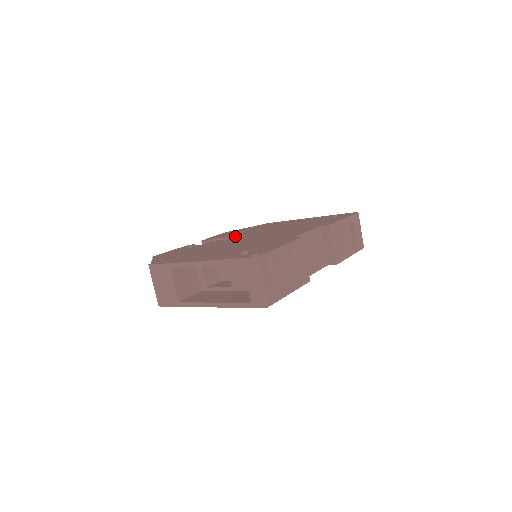
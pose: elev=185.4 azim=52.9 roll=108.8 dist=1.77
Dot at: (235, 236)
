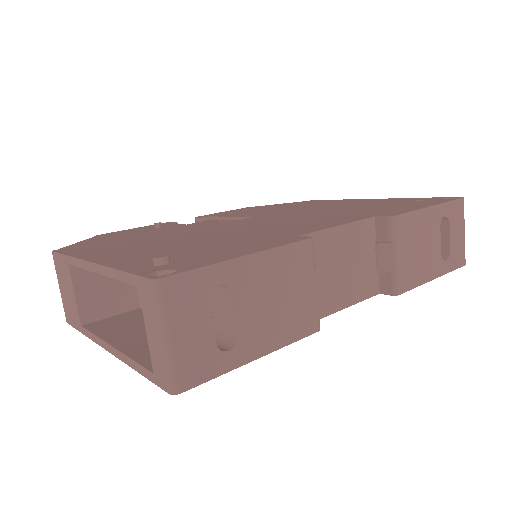
Dot at: (238, 216)
